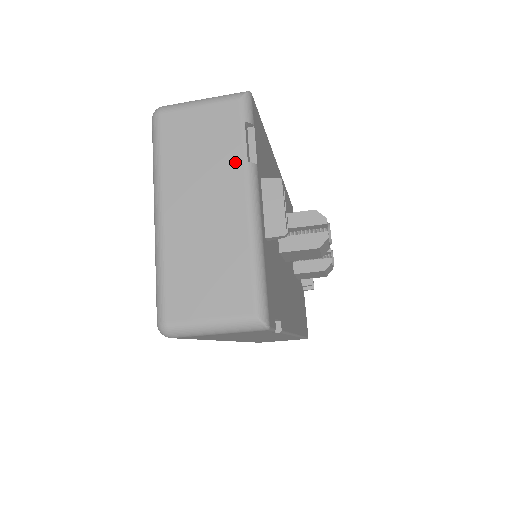
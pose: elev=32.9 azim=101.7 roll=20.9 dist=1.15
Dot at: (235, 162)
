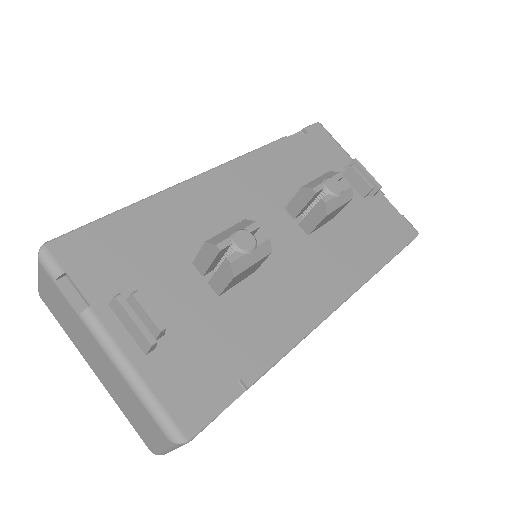
Dot at: (77, 318)
